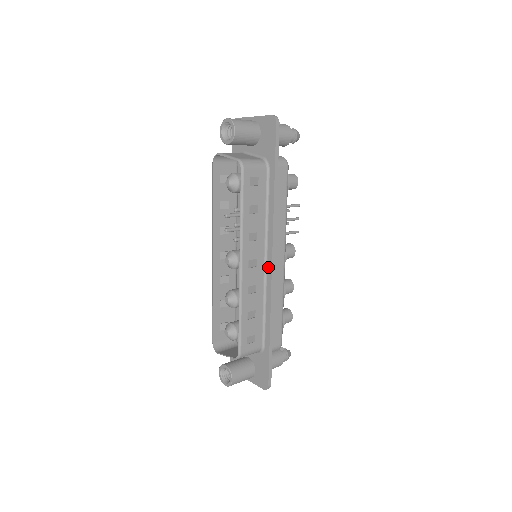
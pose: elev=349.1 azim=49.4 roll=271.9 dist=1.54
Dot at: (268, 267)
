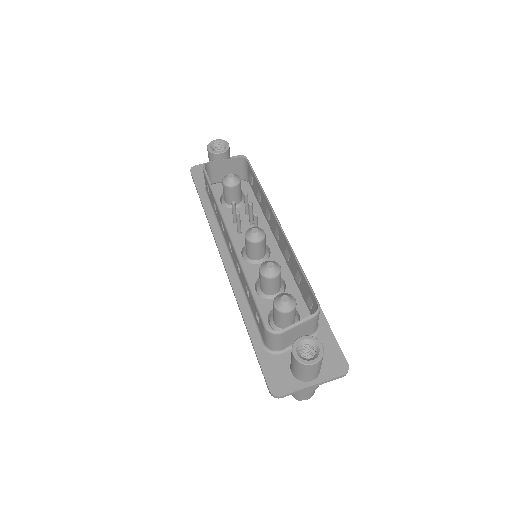
Dot at: occluded
